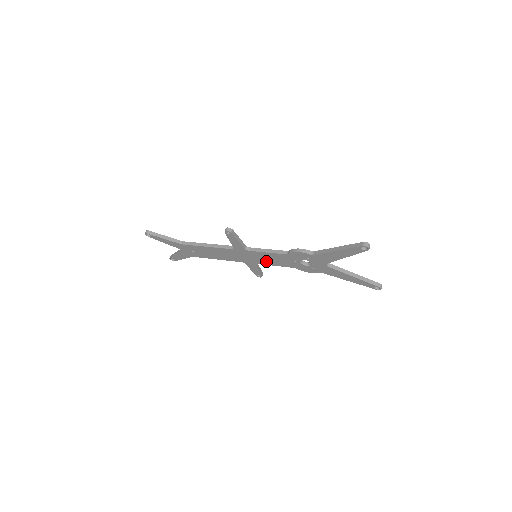
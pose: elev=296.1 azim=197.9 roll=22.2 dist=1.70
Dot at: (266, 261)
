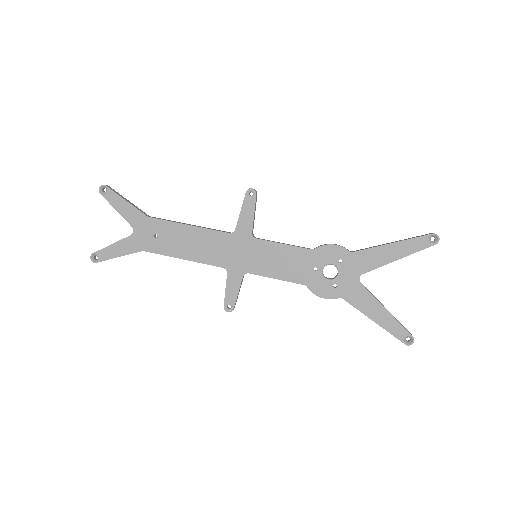
Dot at: (268, 266)
